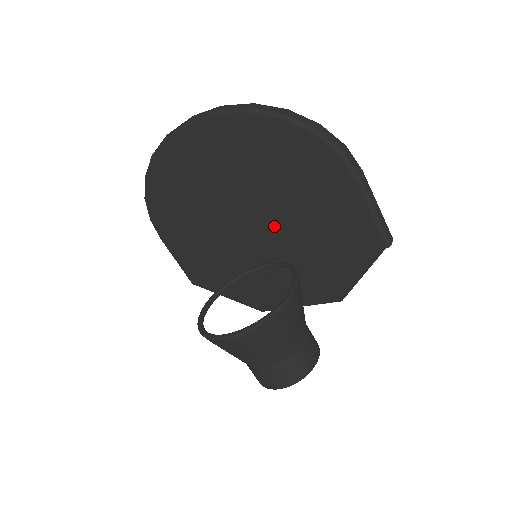
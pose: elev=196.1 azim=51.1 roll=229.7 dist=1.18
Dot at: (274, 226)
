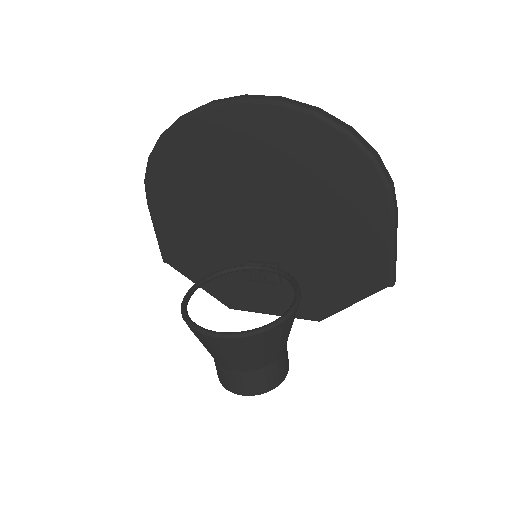
Dot at: (285, 232)
